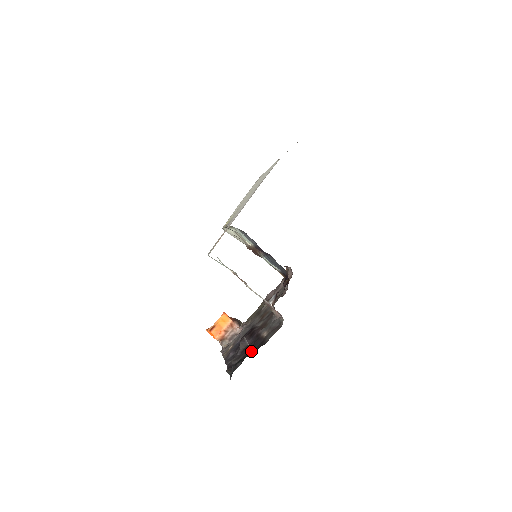
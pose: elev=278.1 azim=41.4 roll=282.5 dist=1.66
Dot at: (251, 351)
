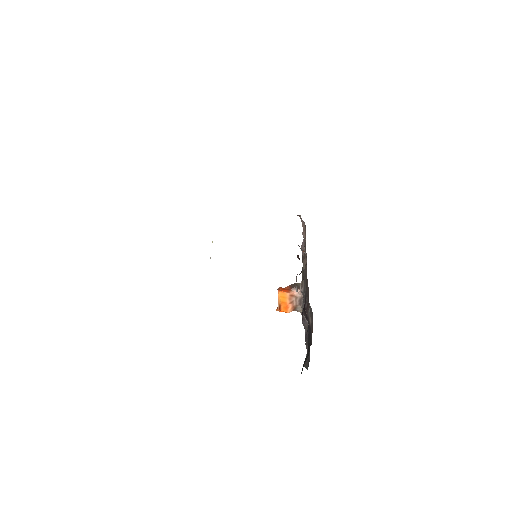
Dot at: (308, 346)
